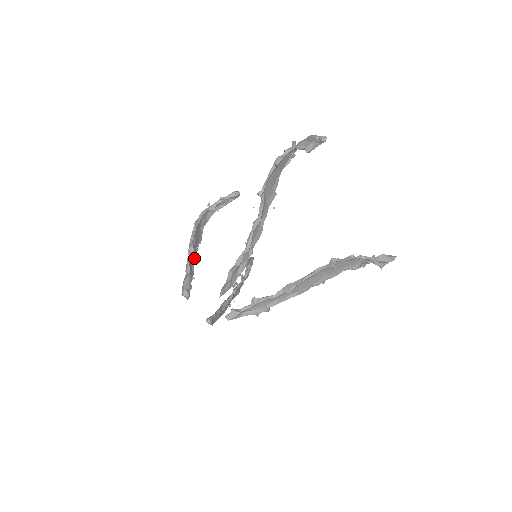
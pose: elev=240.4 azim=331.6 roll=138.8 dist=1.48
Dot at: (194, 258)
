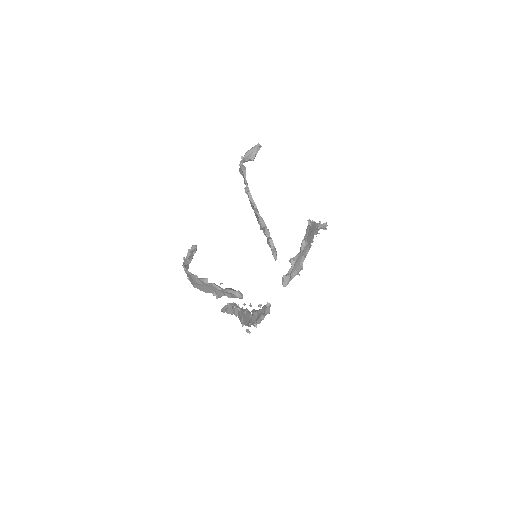
Dot at: (209, 290)
